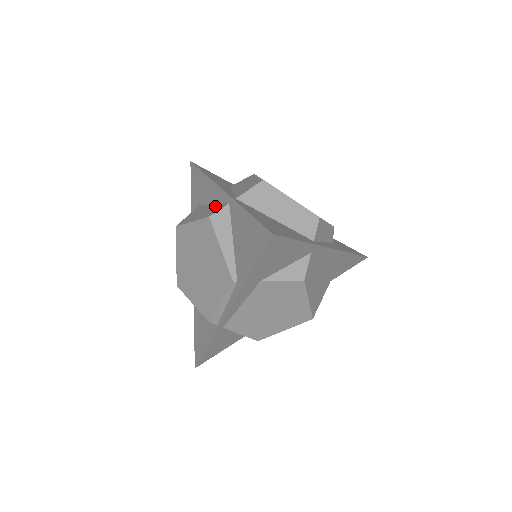
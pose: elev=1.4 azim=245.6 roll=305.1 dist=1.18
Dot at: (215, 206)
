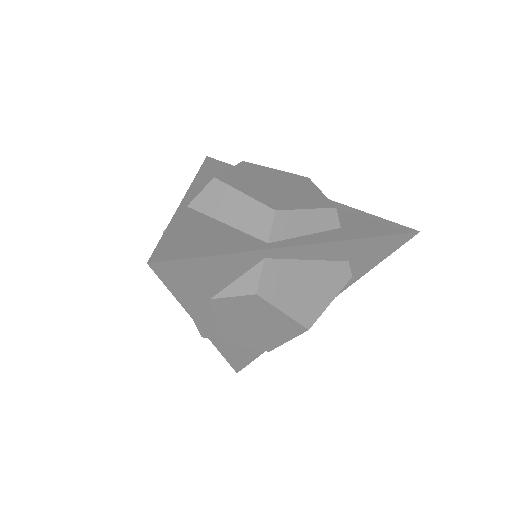
Dot at: occluded
